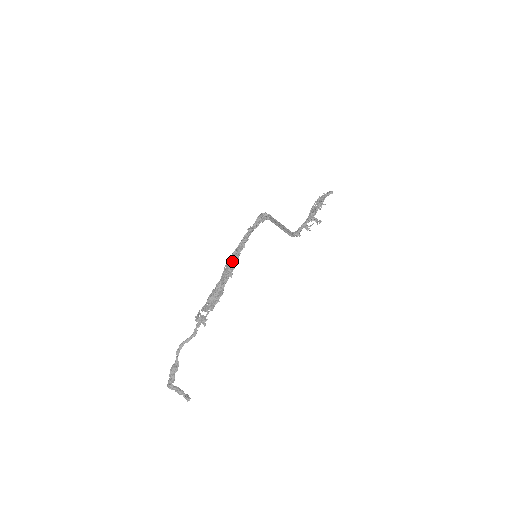
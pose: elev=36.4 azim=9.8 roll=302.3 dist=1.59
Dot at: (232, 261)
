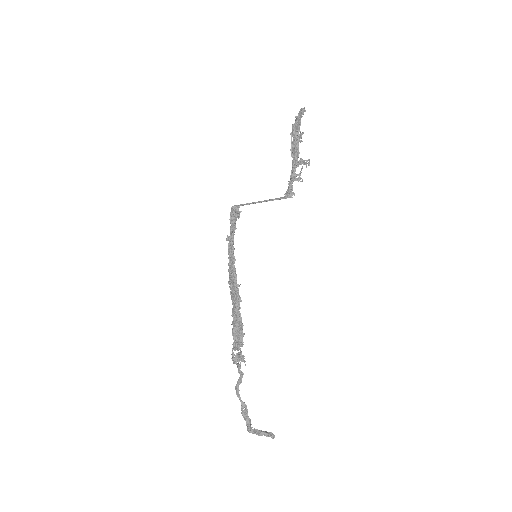
Dot at: (232, 282)
